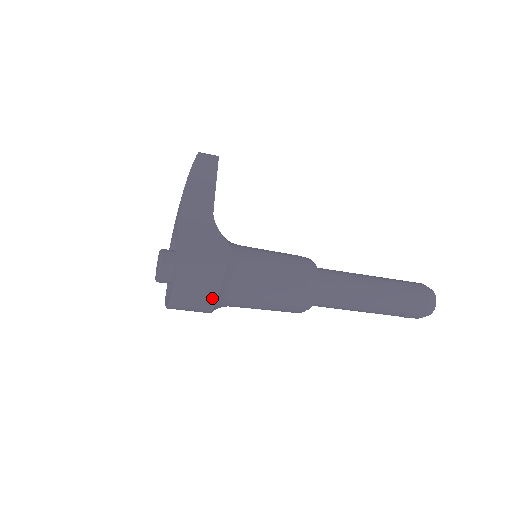
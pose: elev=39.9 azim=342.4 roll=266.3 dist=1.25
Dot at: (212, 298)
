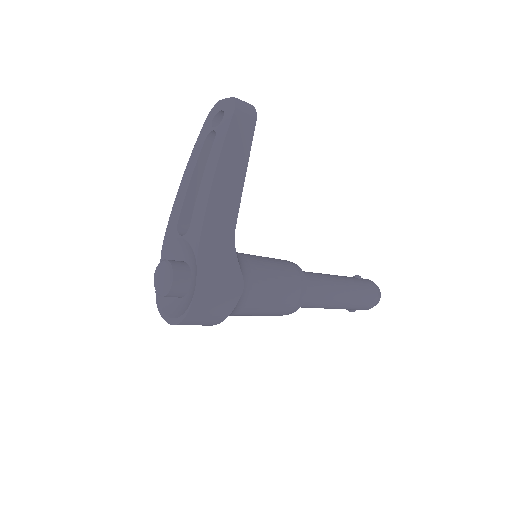
Dot at: (210, 325)
